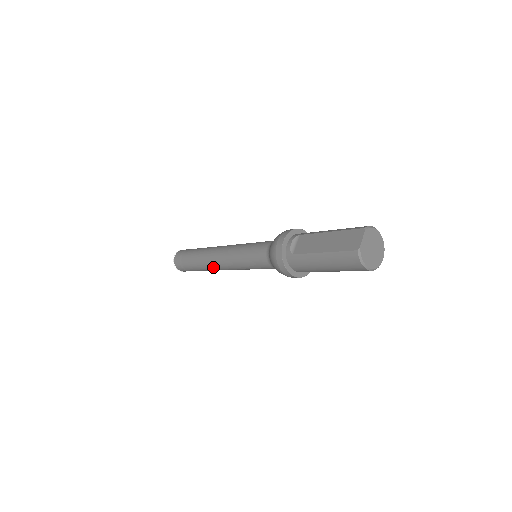
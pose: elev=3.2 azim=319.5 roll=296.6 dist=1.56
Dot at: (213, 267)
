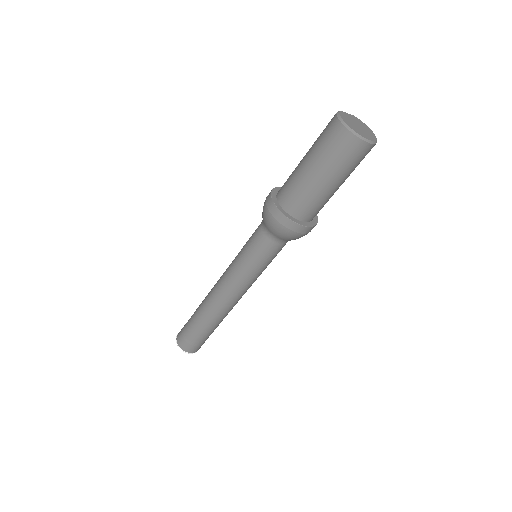
Dot at: (210, 296)
